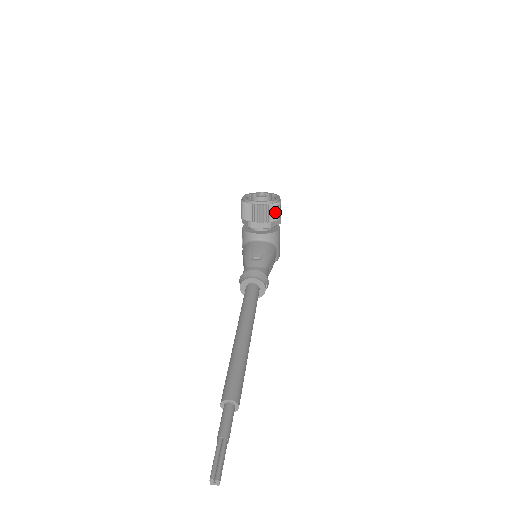
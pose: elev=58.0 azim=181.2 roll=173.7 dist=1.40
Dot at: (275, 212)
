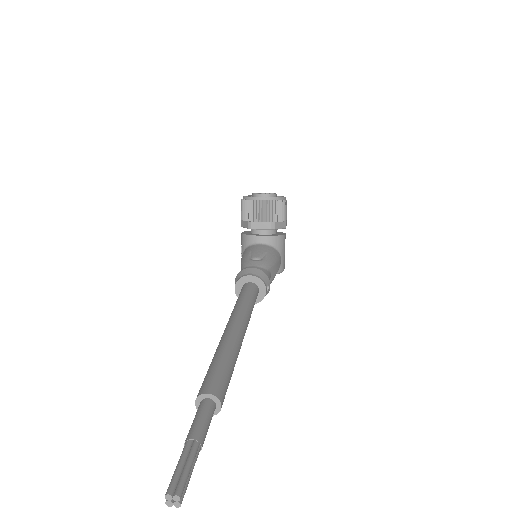
Dot at: (280, 211)
